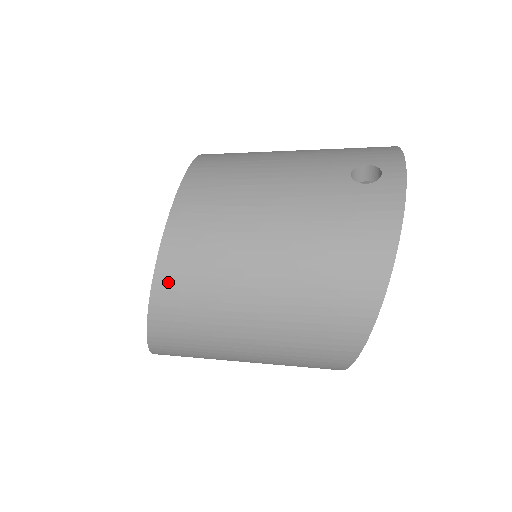
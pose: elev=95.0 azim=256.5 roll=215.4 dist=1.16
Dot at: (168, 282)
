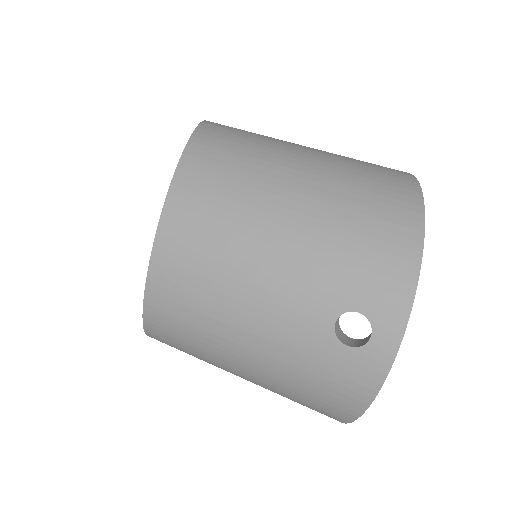
Dot at: (158, 339)
